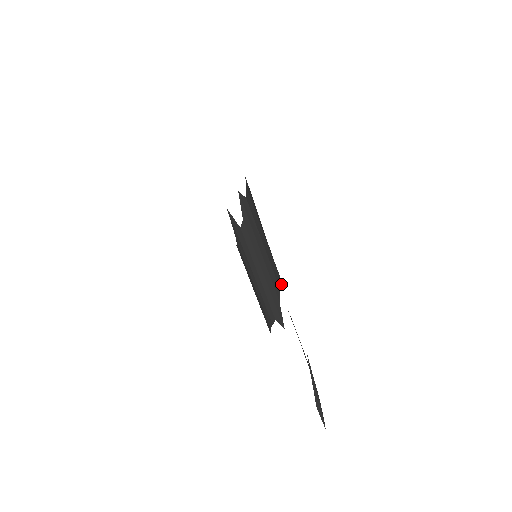
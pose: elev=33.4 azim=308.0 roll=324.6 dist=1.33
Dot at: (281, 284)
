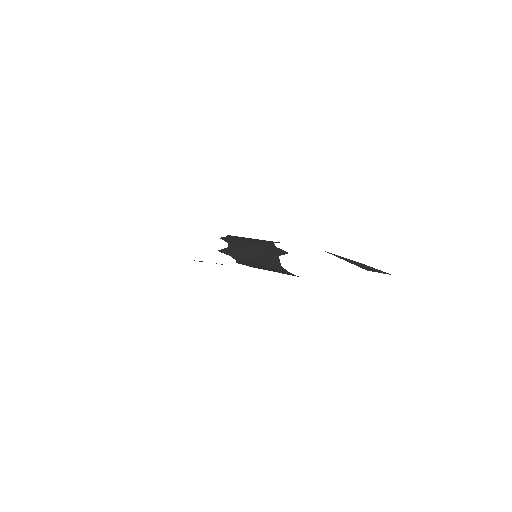
Dot at: occluded
